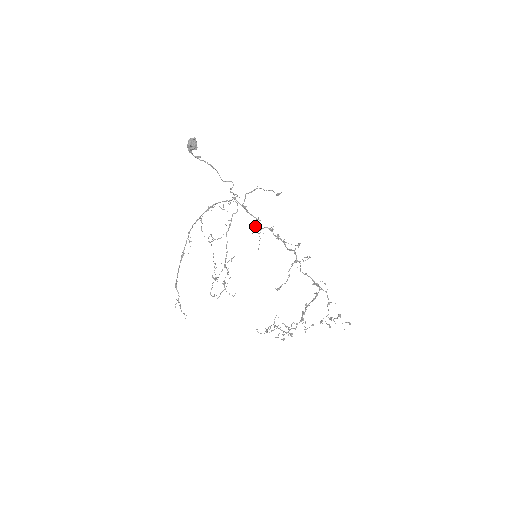
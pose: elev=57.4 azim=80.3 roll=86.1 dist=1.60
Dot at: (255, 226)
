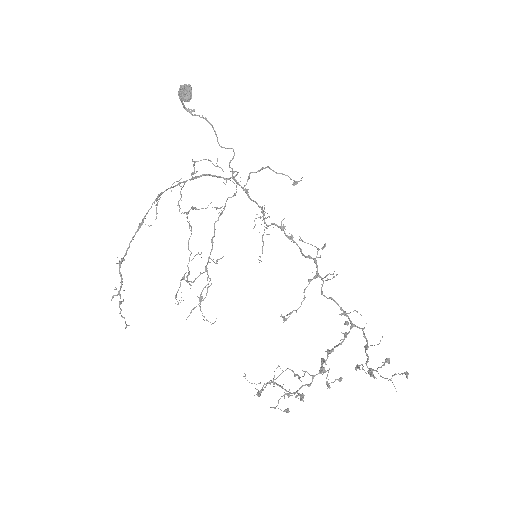
Dot at: occluded
